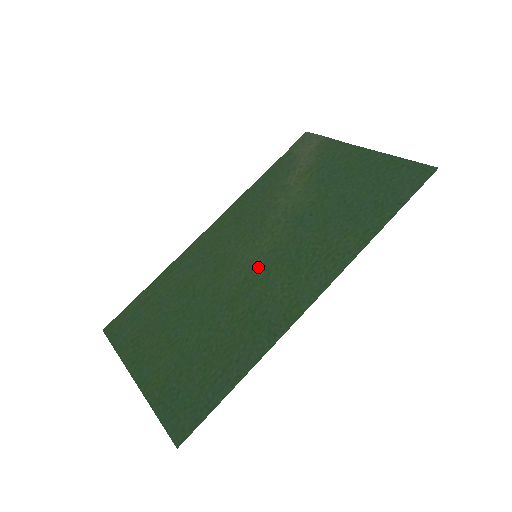
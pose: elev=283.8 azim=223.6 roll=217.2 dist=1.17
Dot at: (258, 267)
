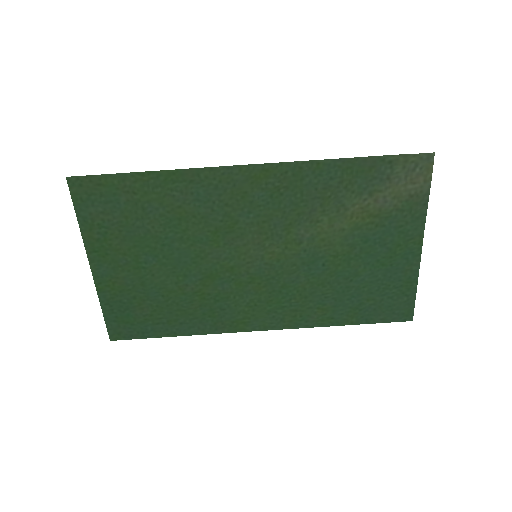
Dot at: (249, 269)
